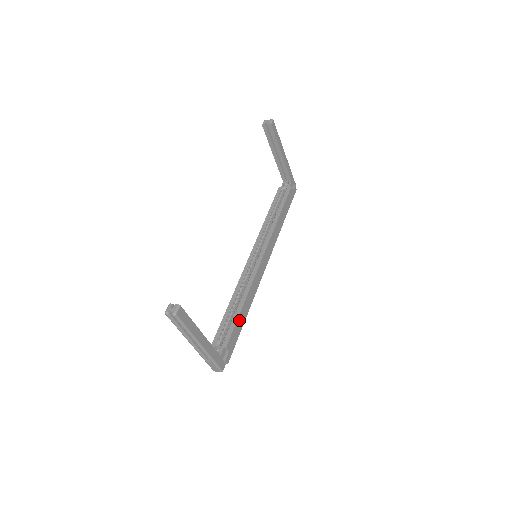
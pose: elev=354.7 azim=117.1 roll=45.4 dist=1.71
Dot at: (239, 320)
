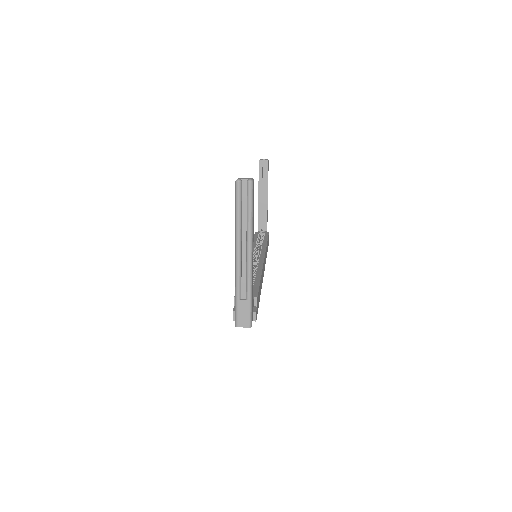
Dot at: occluded
